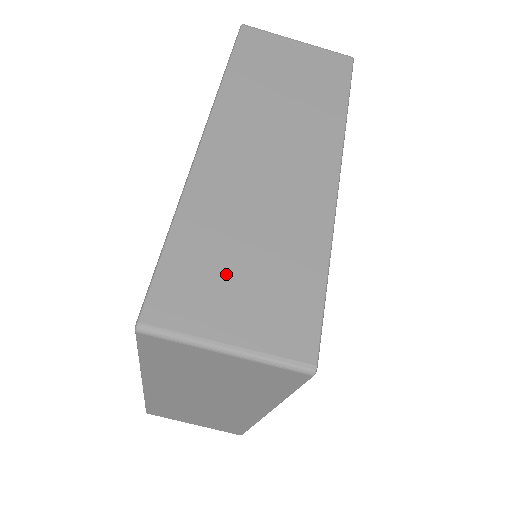
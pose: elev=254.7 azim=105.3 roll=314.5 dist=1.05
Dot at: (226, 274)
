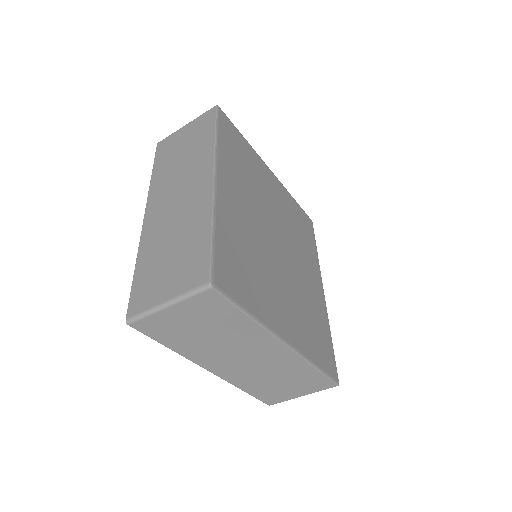
Dot at: (161, 270)
